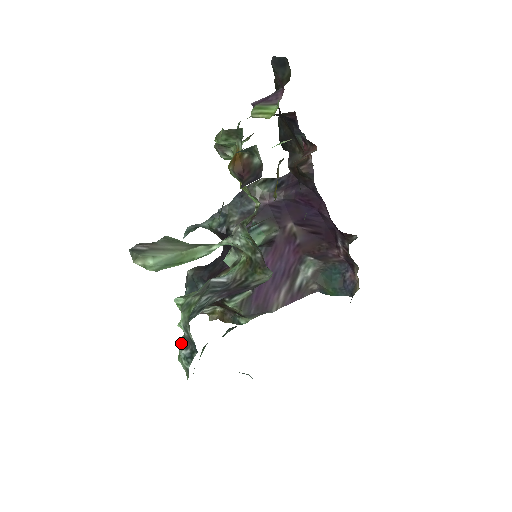
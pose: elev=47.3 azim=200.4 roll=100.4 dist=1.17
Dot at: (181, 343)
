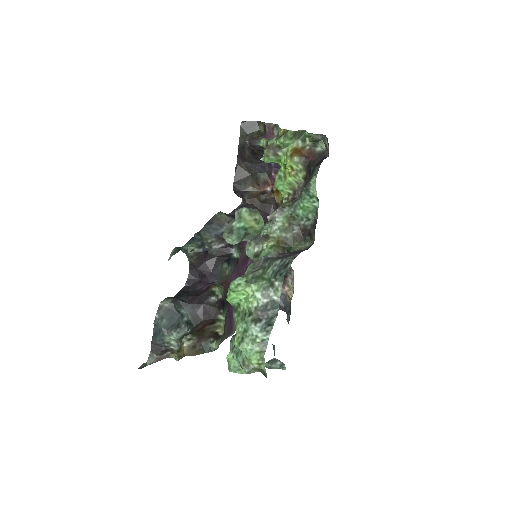
Dot at: (250, 320)
